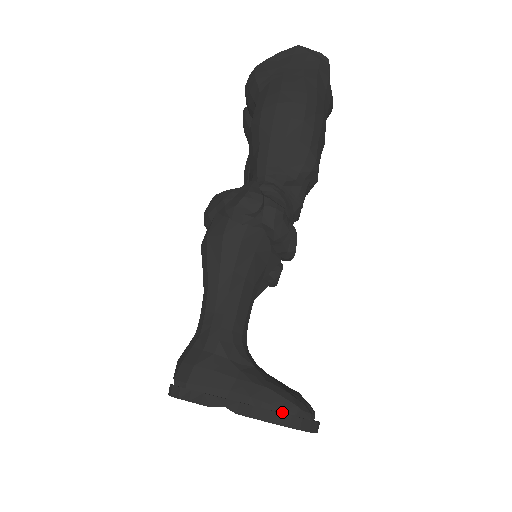
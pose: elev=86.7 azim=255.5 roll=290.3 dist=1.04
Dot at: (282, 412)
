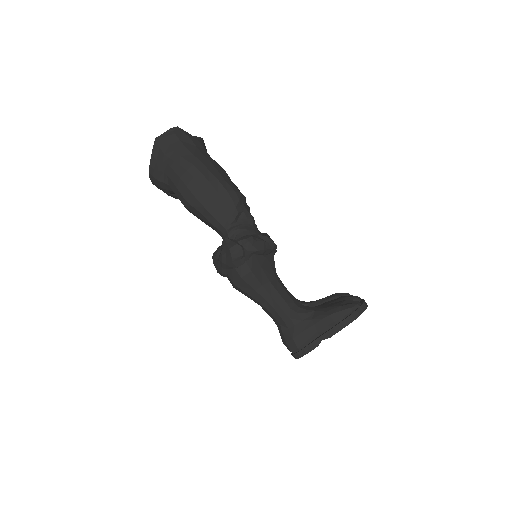
Dot at: (346, 317)
